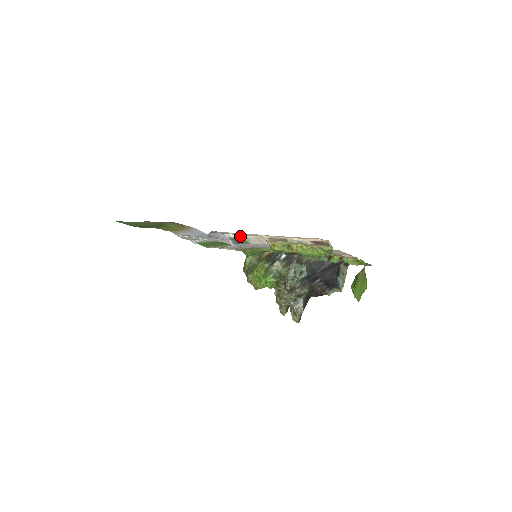
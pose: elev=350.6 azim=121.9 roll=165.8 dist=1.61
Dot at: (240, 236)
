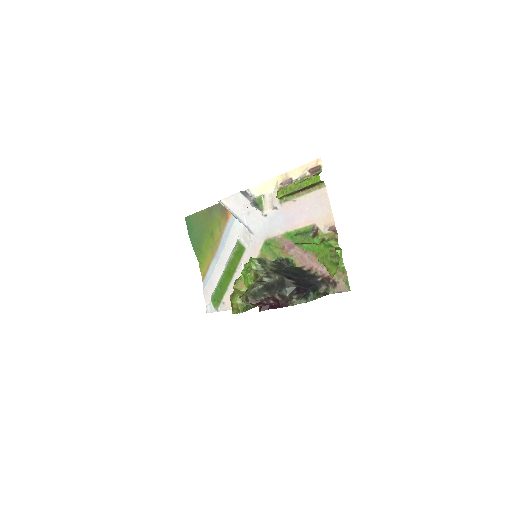
Dot at: (261, 195)
